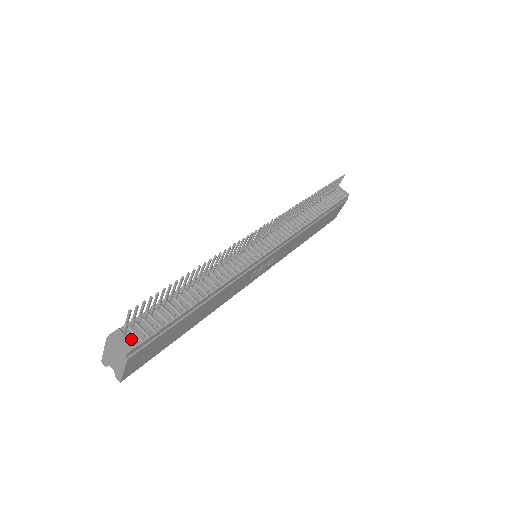
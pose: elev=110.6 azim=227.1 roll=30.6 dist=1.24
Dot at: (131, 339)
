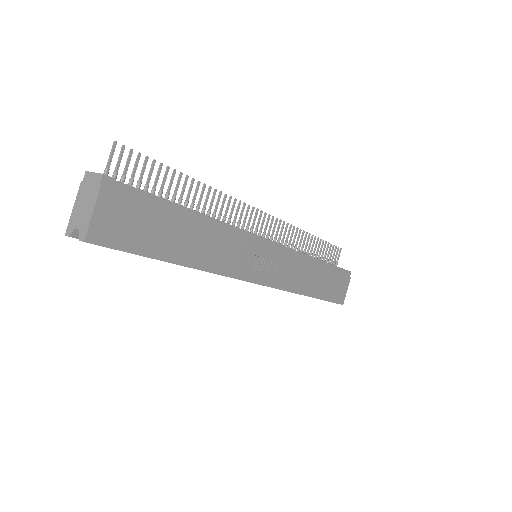
Dot at: occluded
